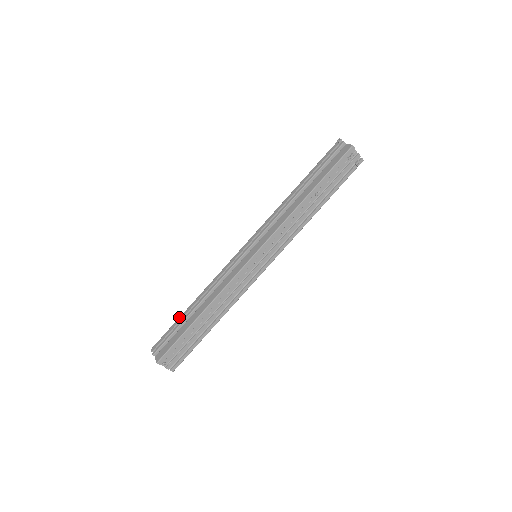
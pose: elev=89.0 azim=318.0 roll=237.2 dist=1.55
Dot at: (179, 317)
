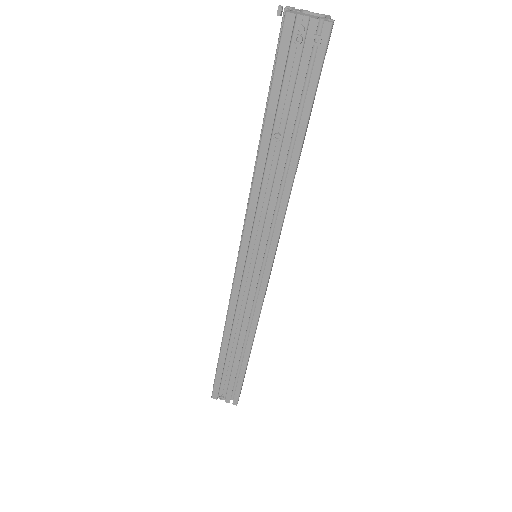
Dot at: occluded
